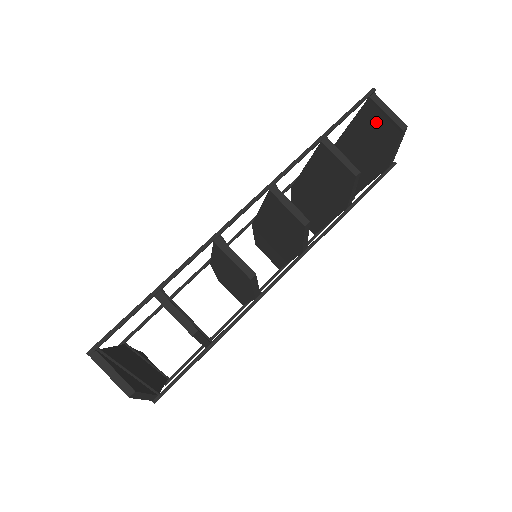
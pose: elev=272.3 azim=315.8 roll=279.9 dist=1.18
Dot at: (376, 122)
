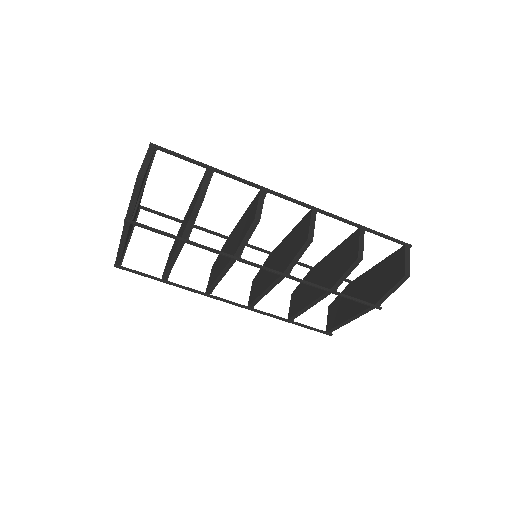
Dot at: (395, 265)
